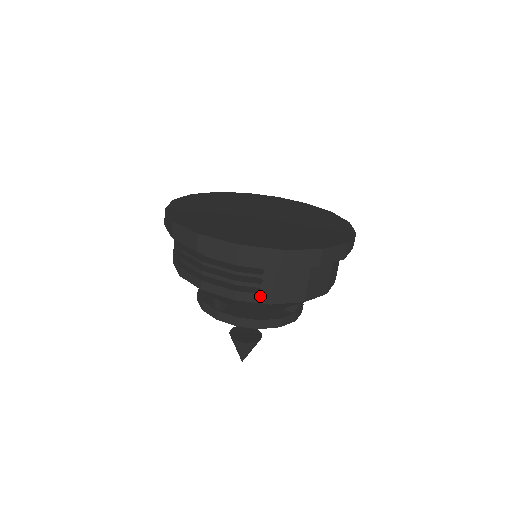
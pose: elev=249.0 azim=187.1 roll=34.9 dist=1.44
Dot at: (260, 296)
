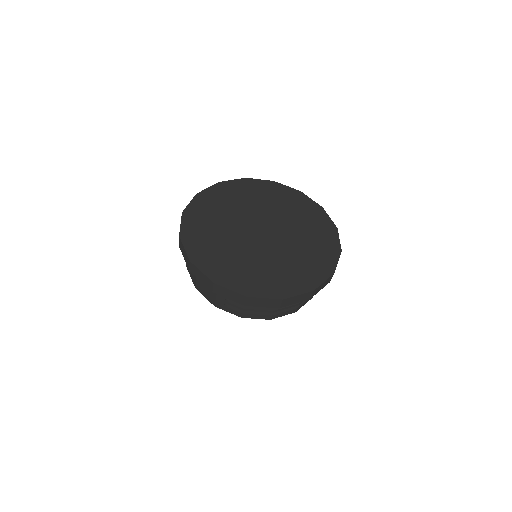
Dot at: occluded
